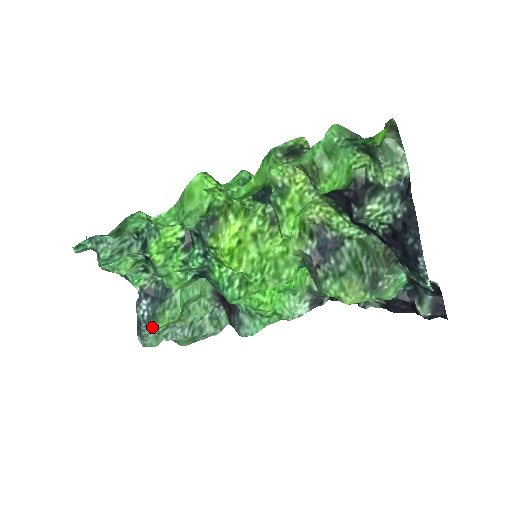
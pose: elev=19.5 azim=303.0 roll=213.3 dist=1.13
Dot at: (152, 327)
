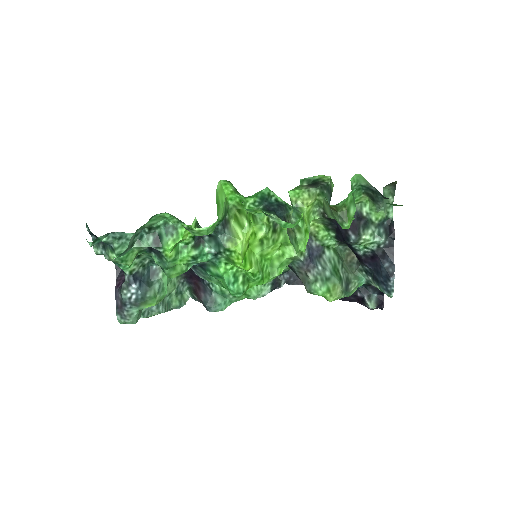
Dot at: (137, 308)
